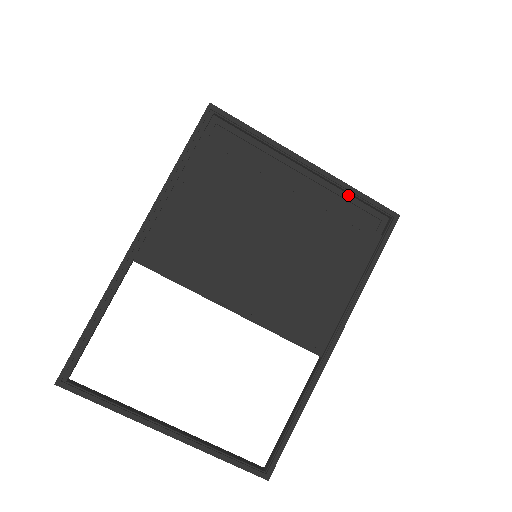
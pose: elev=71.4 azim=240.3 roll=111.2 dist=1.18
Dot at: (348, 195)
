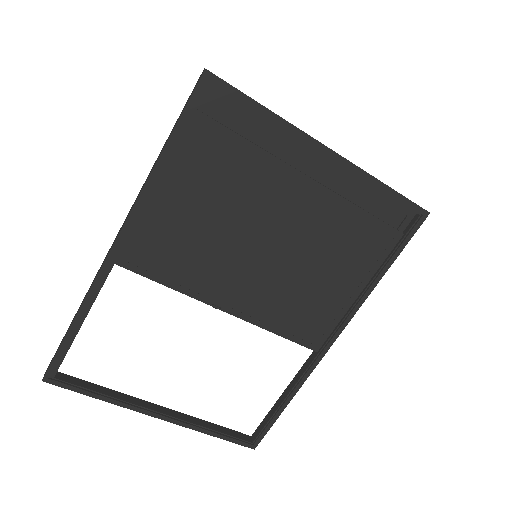
Dot at: (373, 187)
